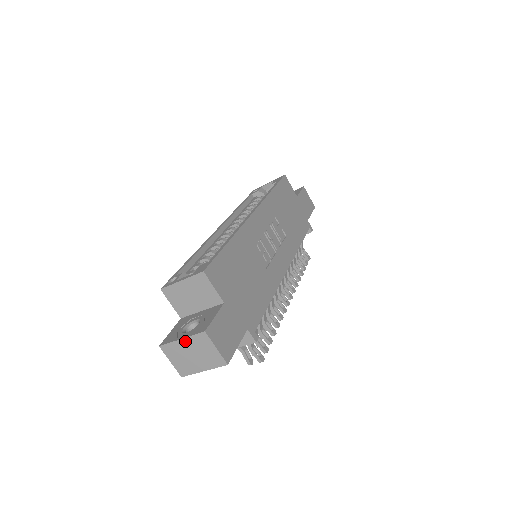
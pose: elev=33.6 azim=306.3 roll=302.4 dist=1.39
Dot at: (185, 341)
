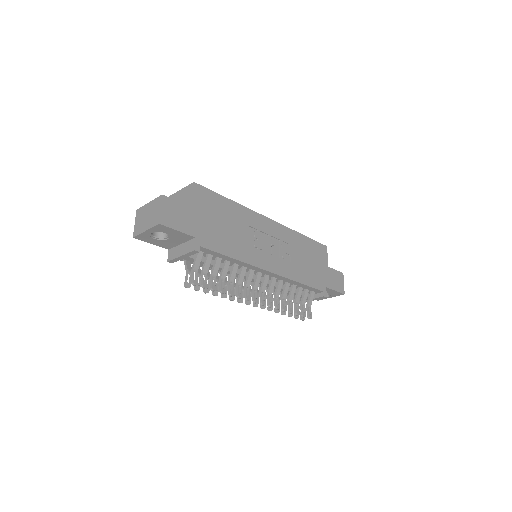
Dot at: (150, 204)
